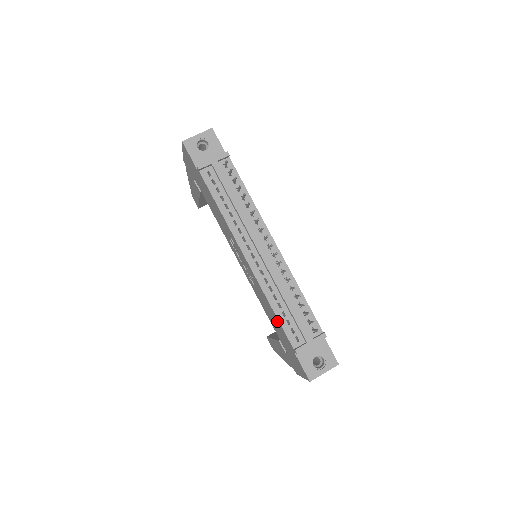
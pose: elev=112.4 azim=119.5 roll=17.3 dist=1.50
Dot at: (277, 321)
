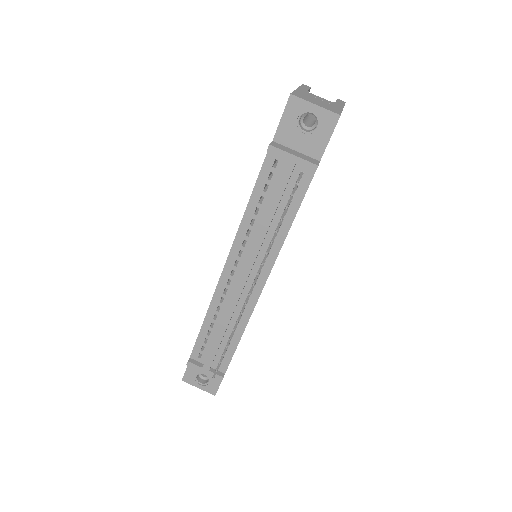
Dot at: occluded
